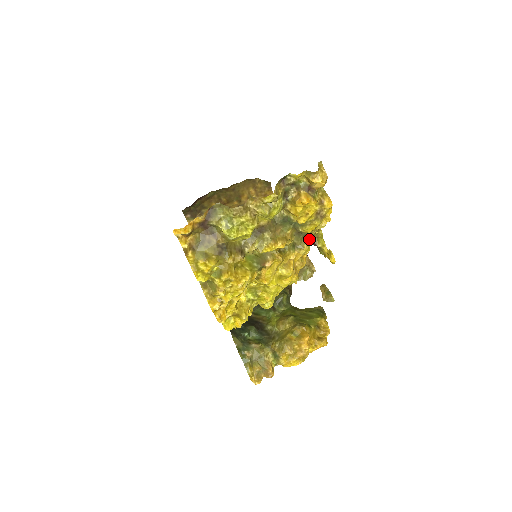
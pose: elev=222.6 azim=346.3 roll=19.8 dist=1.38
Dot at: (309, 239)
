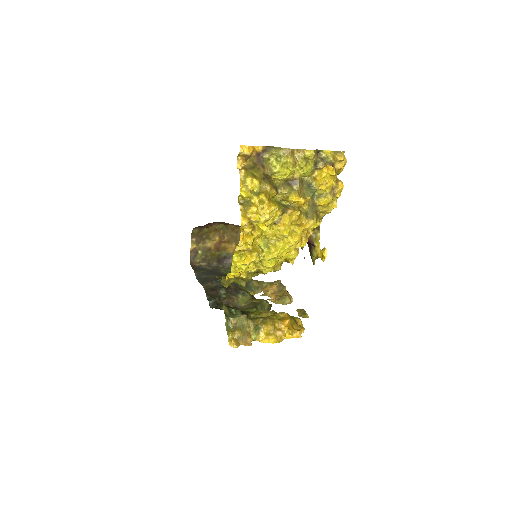
Dot at: (317, 218)
